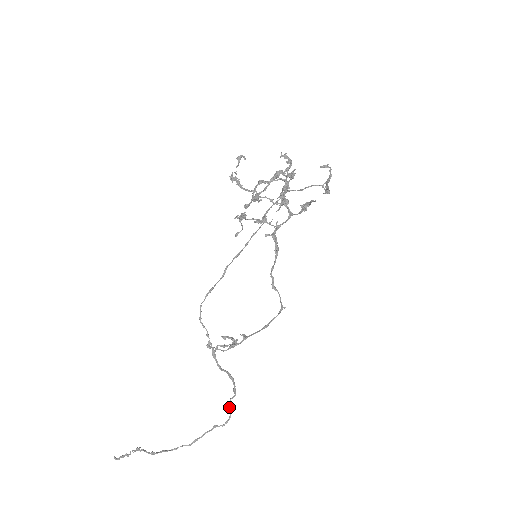
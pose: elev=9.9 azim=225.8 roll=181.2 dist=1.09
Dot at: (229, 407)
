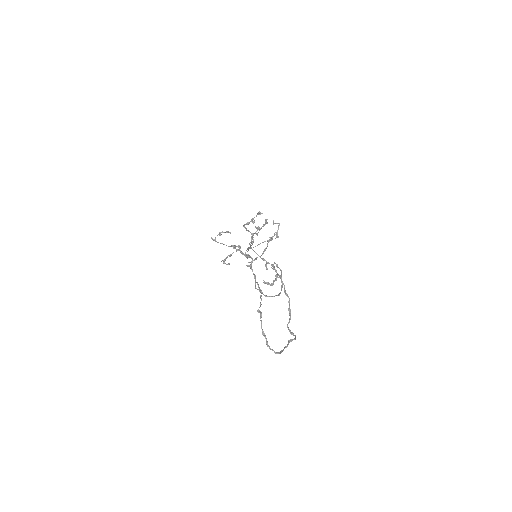
Dot at: (290, 330)
